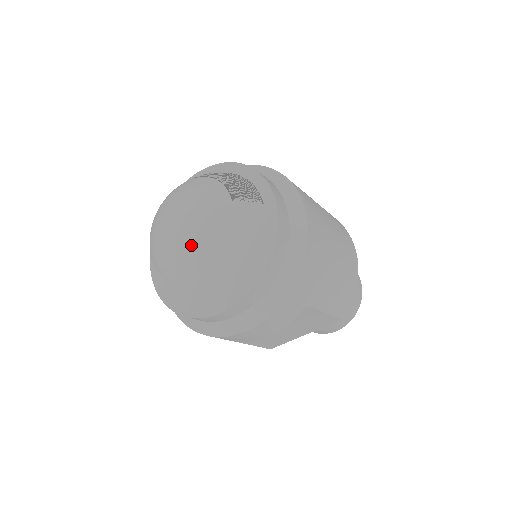
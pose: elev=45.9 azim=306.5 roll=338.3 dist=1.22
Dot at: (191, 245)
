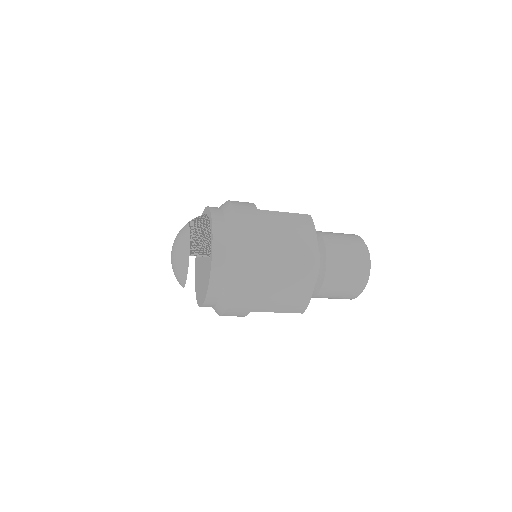
Dot at: (175, 274)
